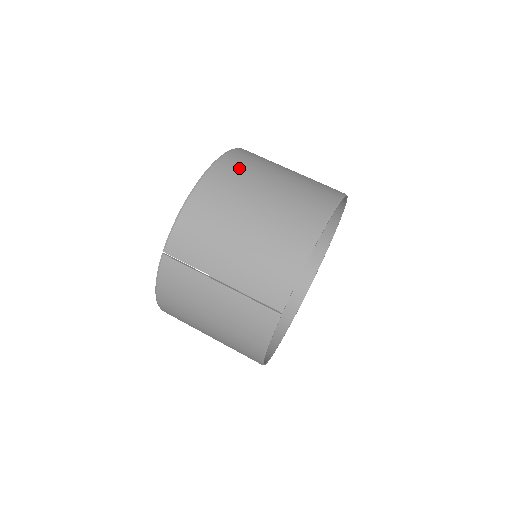
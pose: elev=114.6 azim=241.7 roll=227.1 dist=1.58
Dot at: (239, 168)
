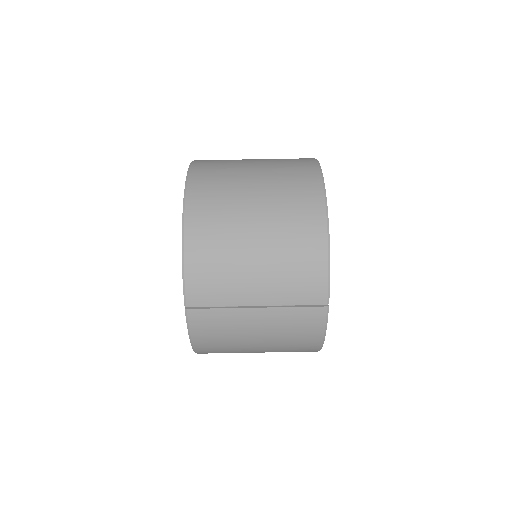
Dot at: (212, 187)
